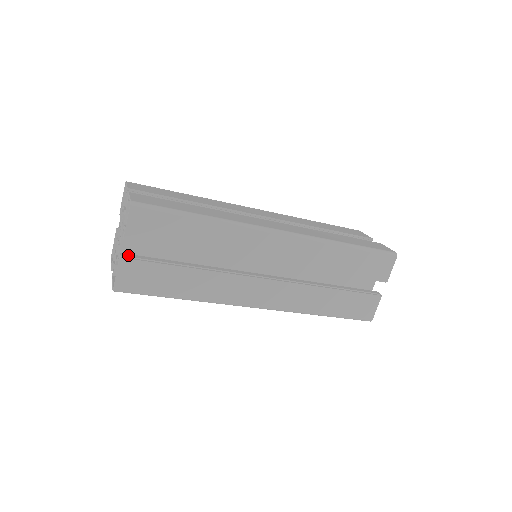
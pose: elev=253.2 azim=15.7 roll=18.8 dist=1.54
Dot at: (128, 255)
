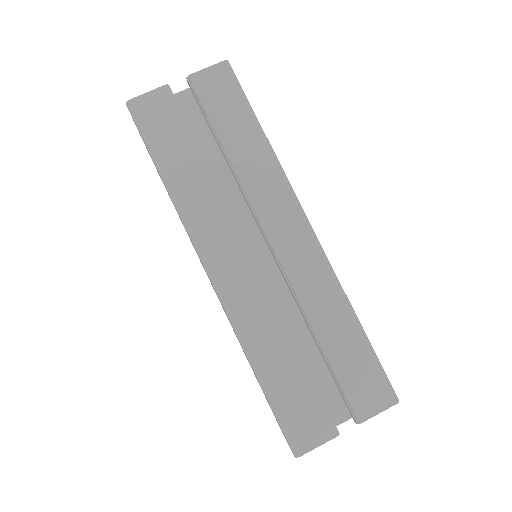
Dot at: occluded
